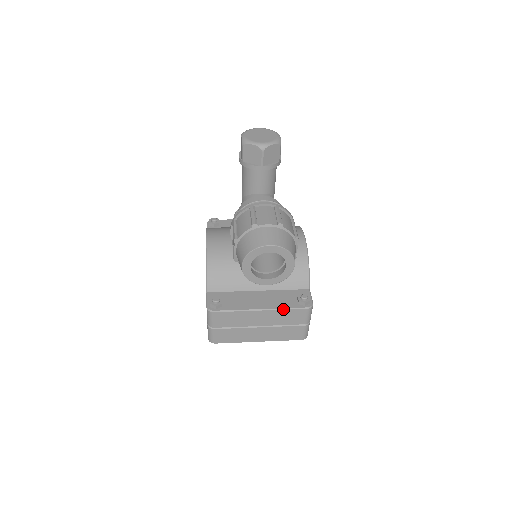
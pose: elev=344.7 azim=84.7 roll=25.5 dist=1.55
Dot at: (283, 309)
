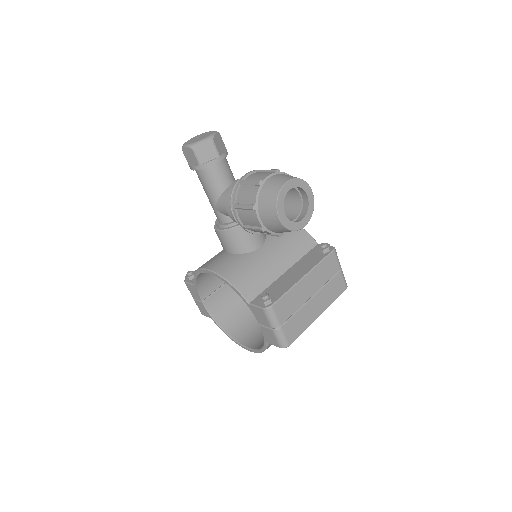
Dot at: (318, 264)
